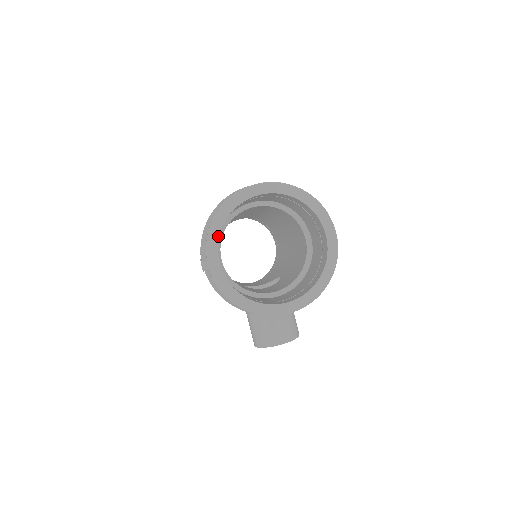
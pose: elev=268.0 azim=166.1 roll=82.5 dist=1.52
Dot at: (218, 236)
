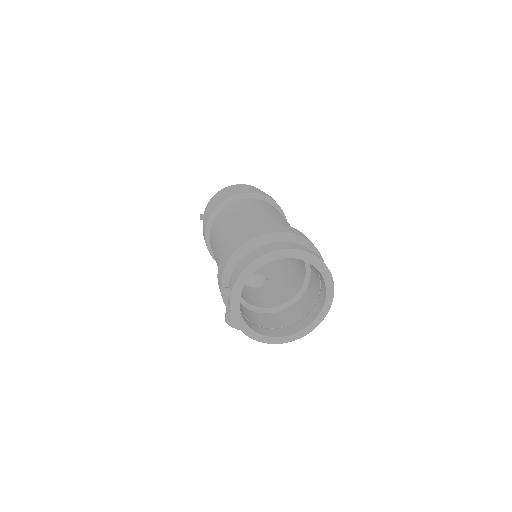
Dot at: (248, 278)
